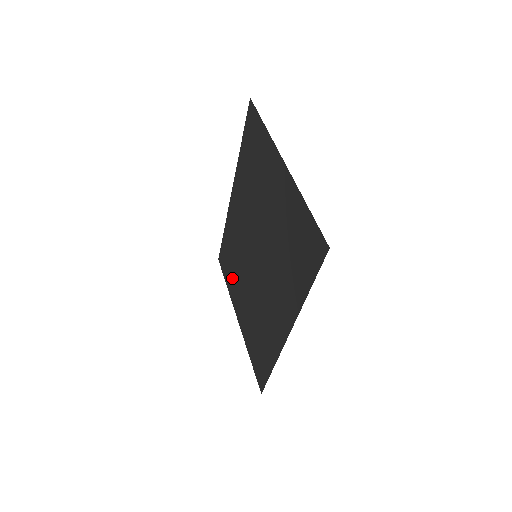
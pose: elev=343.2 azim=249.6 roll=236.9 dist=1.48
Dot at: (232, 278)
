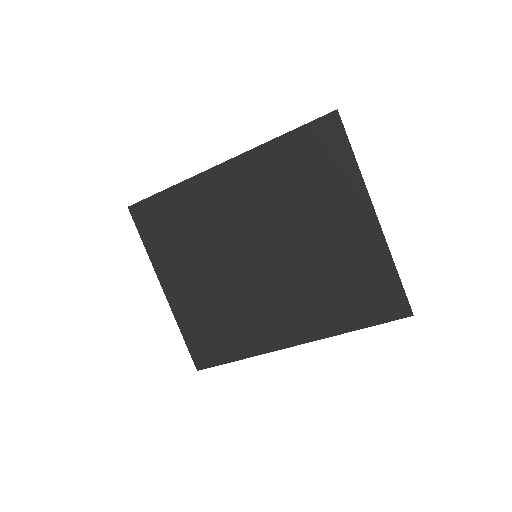
Dot at: (170, 247)
